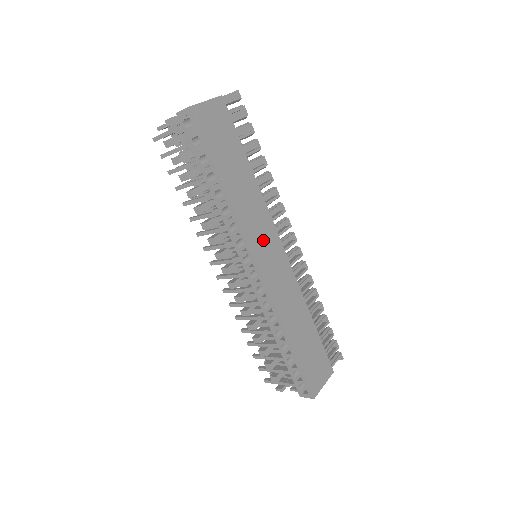
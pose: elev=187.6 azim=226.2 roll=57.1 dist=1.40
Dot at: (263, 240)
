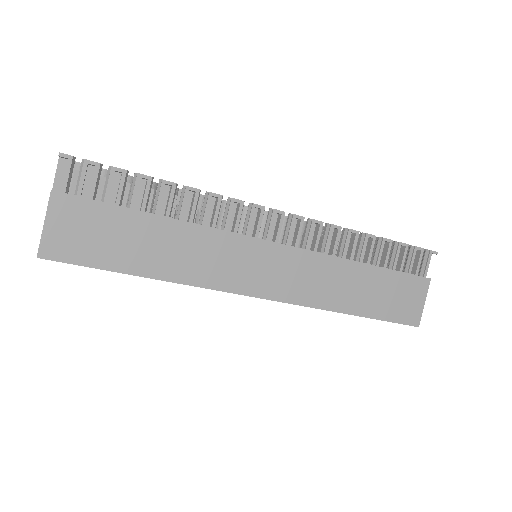
Dot at: (242, 266)
